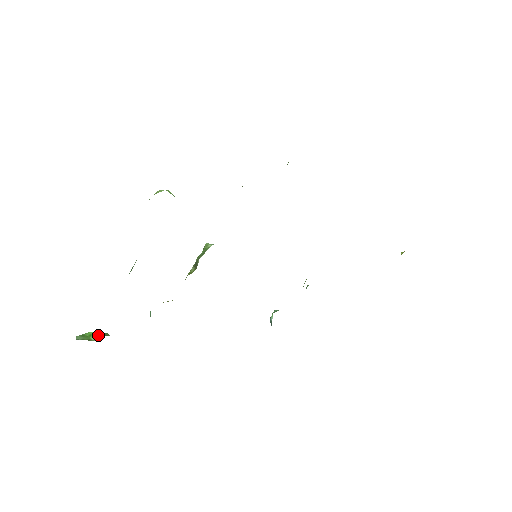
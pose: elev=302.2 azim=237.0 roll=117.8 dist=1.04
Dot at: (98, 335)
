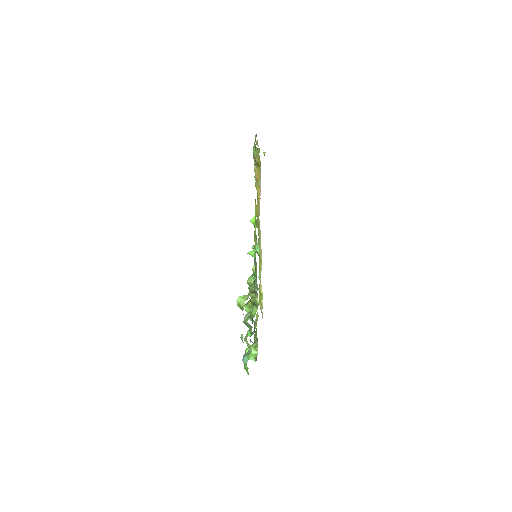
Dot at: (253, 350)
